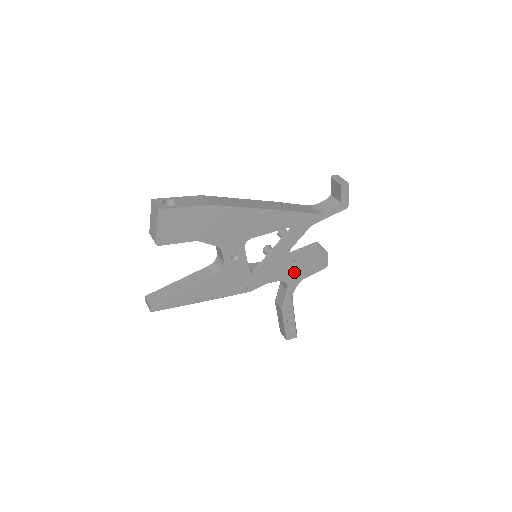
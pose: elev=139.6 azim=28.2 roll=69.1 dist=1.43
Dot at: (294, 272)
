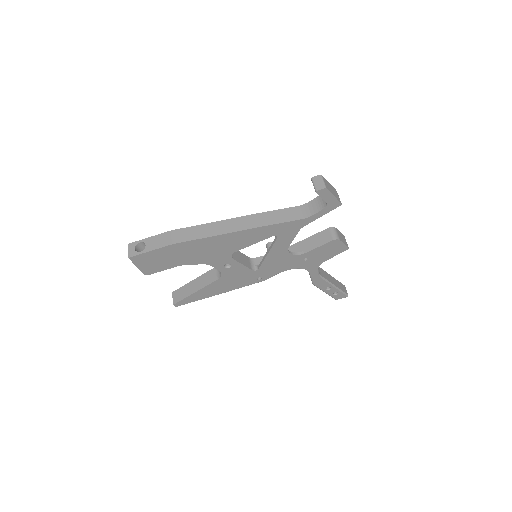
Dot at: (306, 260)
